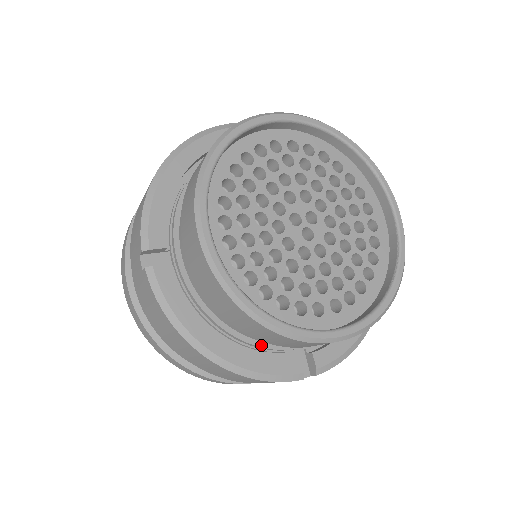
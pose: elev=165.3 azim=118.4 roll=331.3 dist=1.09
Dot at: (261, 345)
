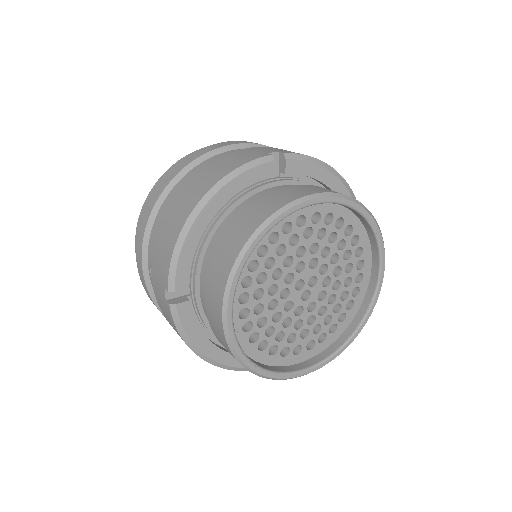
Dot at: occluded
